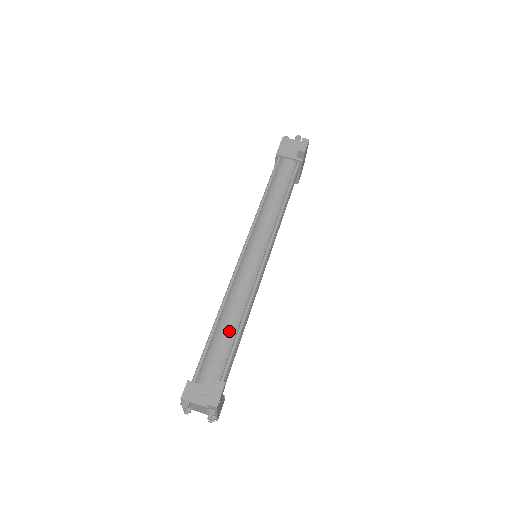
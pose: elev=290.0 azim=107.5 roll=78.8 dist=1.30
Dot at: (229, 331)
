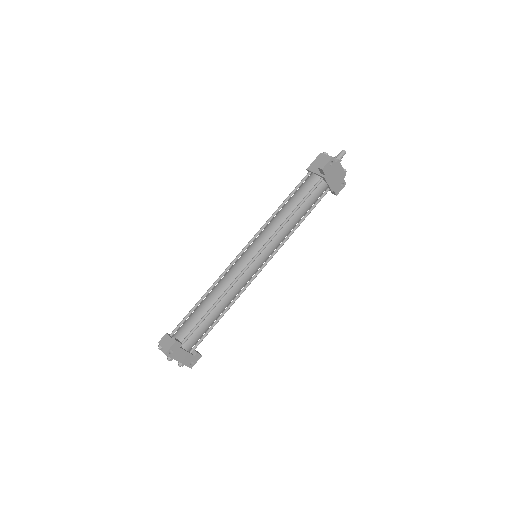
Dot at: (204, 308)
